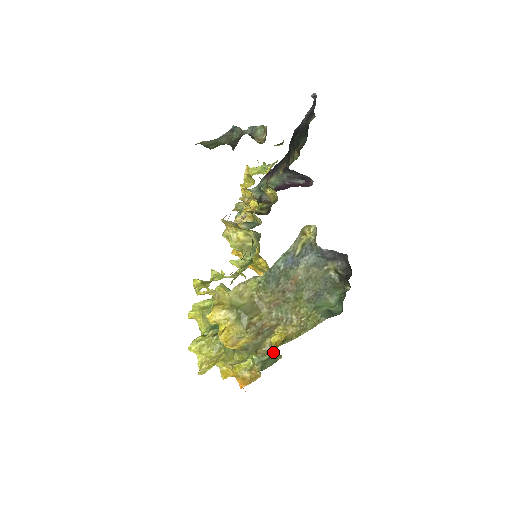
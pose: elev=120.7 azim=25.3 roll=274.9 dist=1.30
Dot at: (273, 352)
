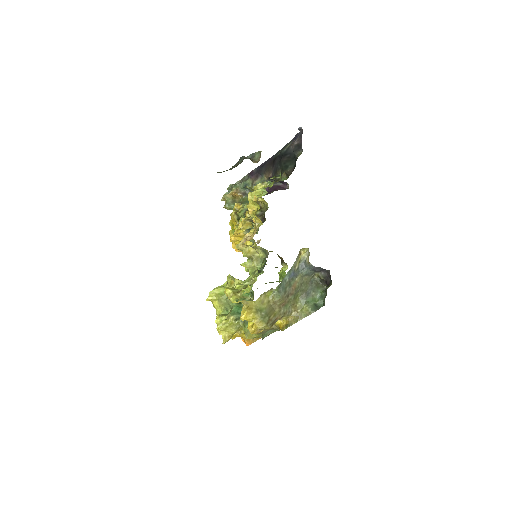
Dot at: (276, 329)
